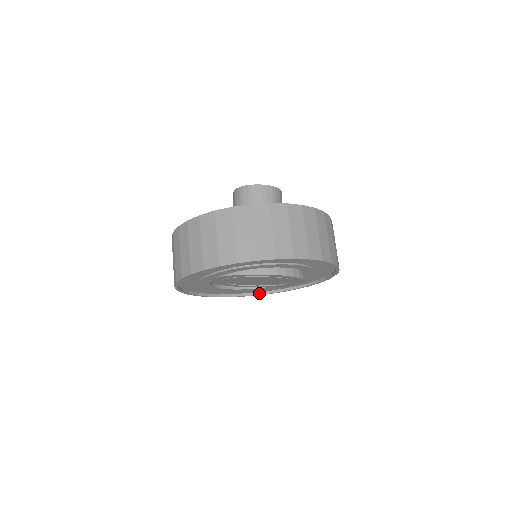
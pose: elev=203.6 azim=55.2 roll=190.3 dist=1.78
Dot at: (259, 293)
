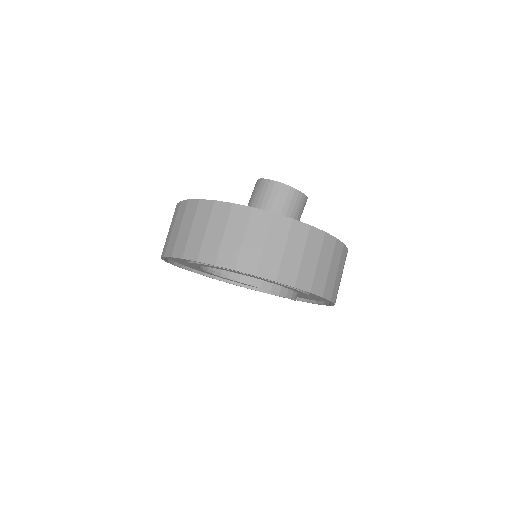
Dot at: (258, 289)
